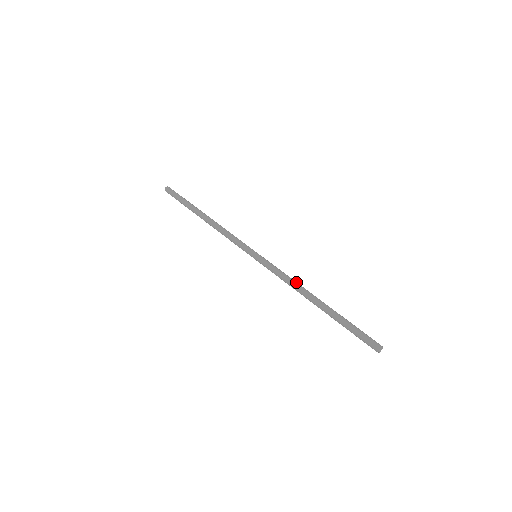
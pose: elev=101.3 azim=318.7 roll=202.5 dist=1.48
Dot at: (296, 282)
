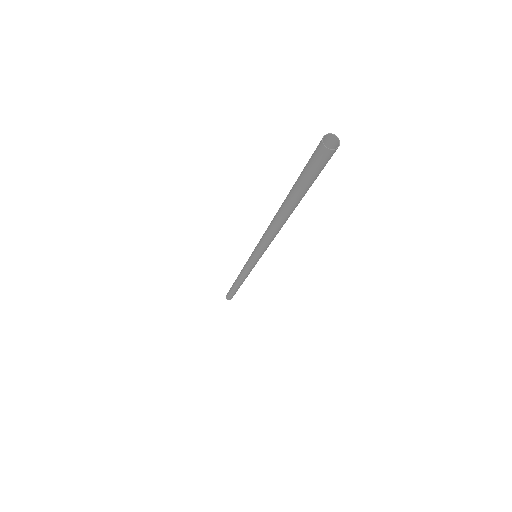
Dot at: occluded
